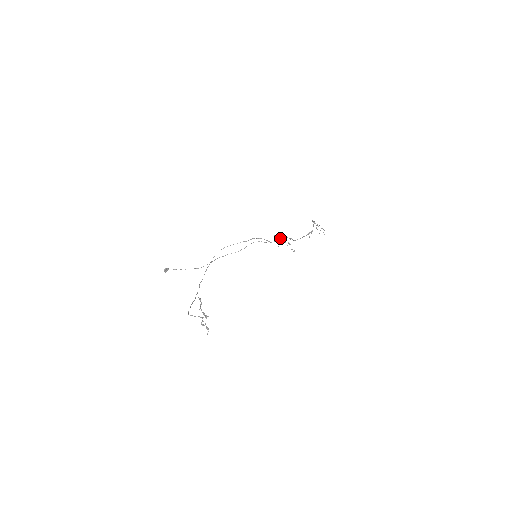
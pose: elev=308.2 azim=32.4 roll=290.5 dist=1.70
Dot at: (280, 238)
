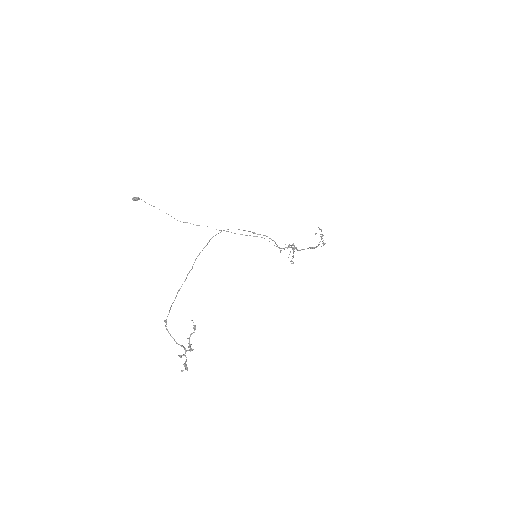
Dot at: (290, 247)
